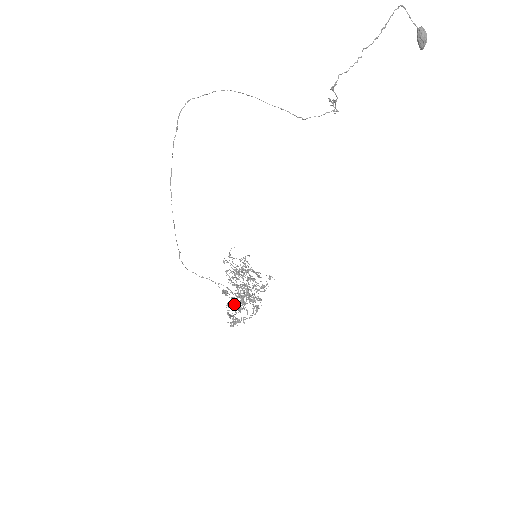
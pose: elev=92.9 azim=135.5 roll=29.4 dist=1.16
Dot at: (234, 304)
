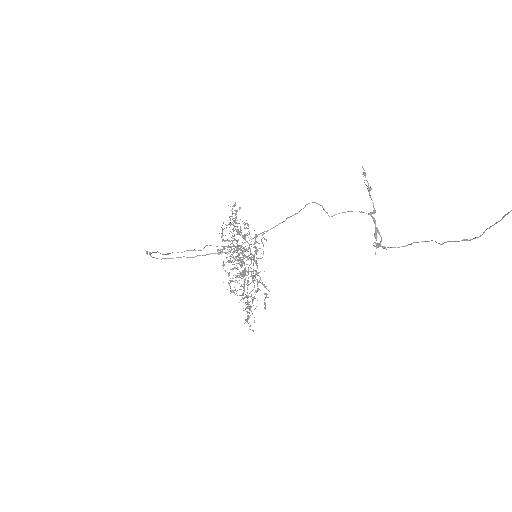
Dot at: occluded
